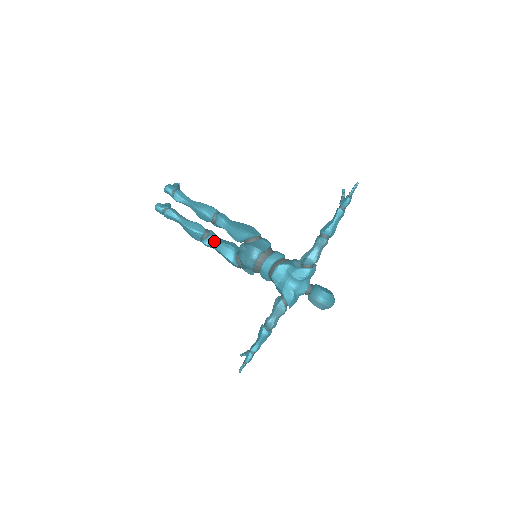
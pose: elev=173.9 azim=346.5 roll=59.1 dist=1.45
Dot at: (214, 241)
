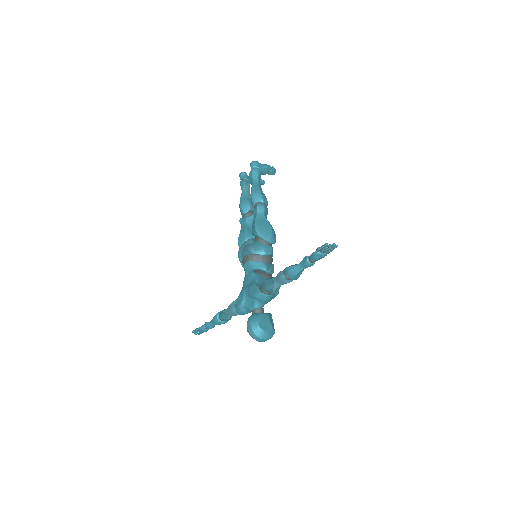
Dot at: (245, 223)
